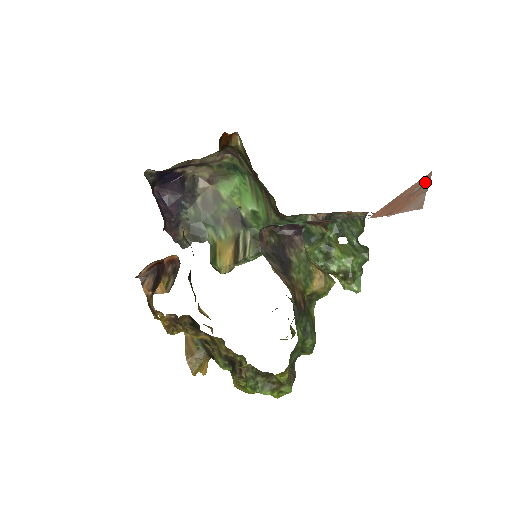
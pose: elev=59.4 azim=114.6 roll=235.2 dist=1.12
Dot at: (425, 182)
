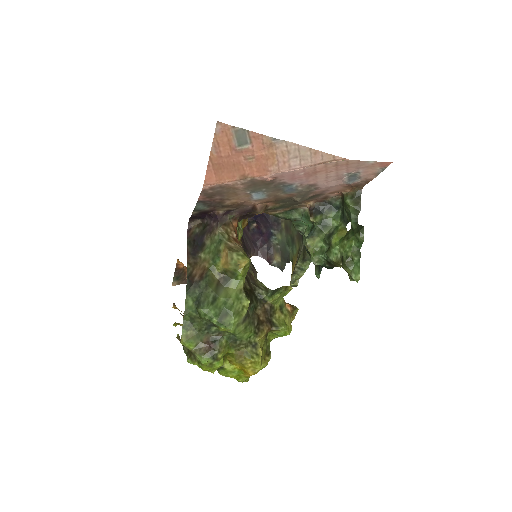
Dot at: (235, 134)
